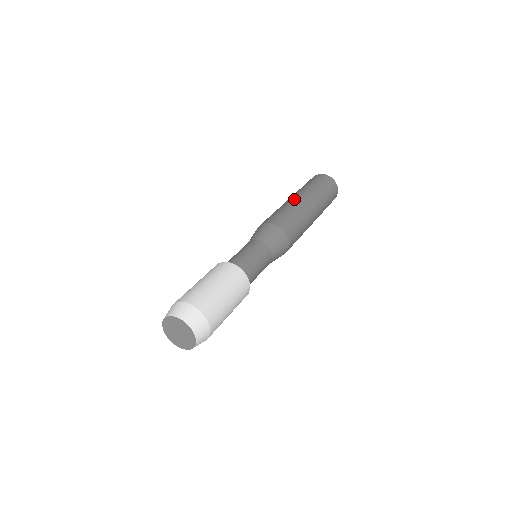
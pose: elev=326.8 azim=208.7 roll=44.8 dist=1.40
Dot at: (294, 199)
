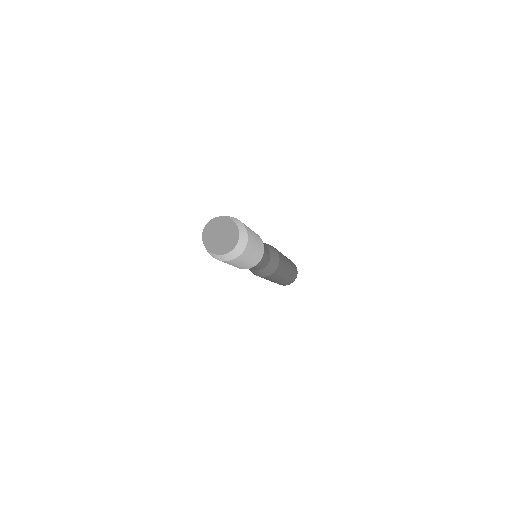
Dot at: occluded
